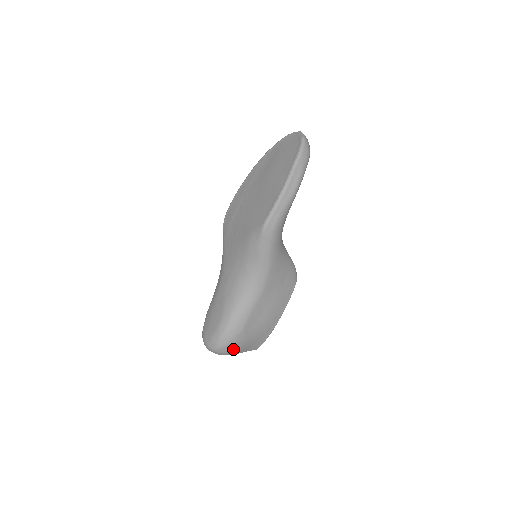
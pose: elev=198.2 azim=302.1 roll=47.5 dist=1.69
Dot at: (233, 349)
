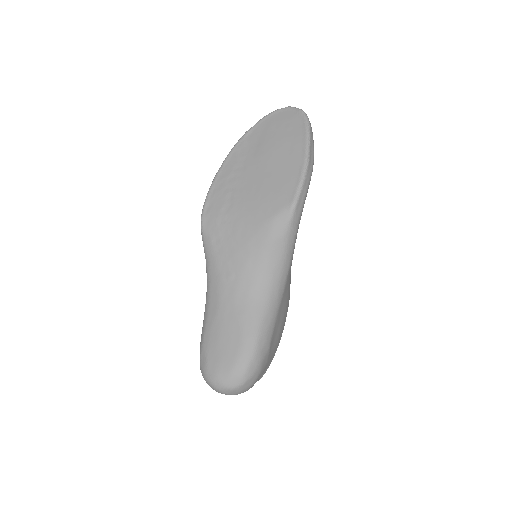
Dot at: (256, 379)
